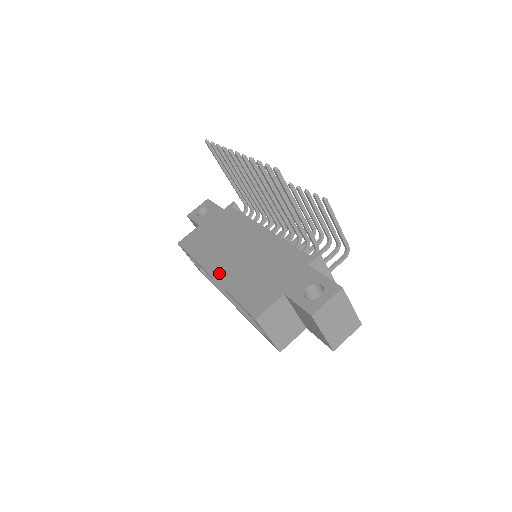
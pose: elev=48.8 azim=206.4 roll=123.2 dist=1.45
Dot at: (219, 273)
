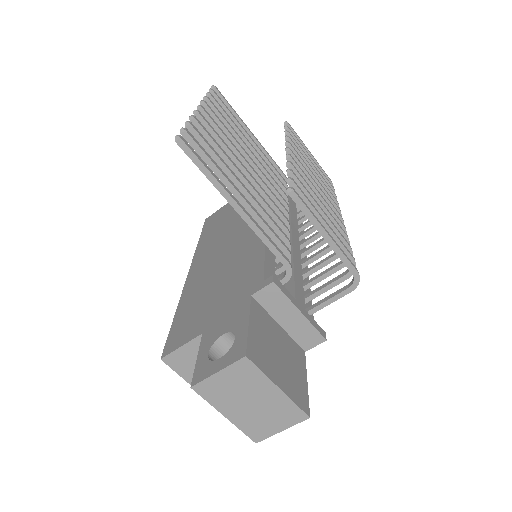
Dot at: (193, 273)
